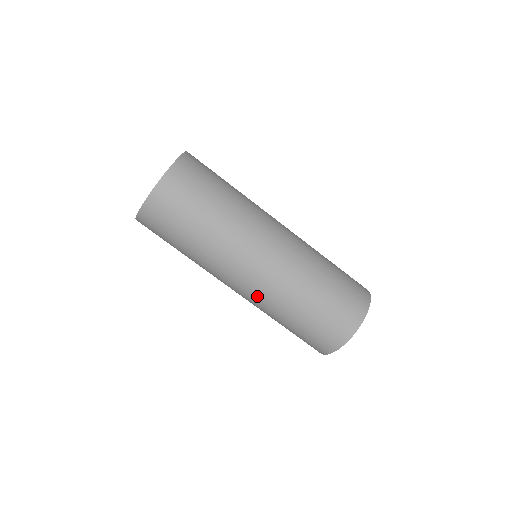
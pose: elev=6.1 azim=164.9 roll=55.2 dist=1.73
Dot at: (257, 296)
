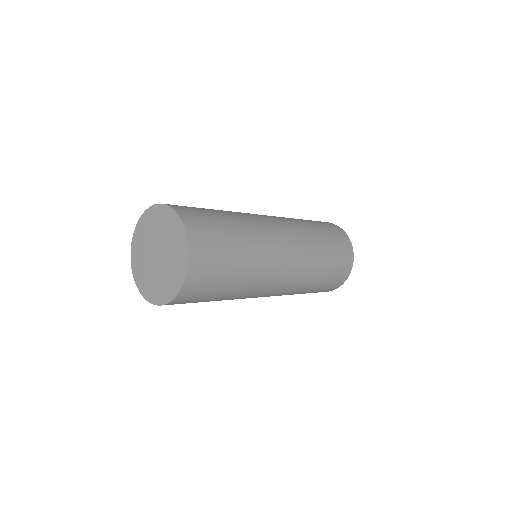
Dot at: (284, 292)
